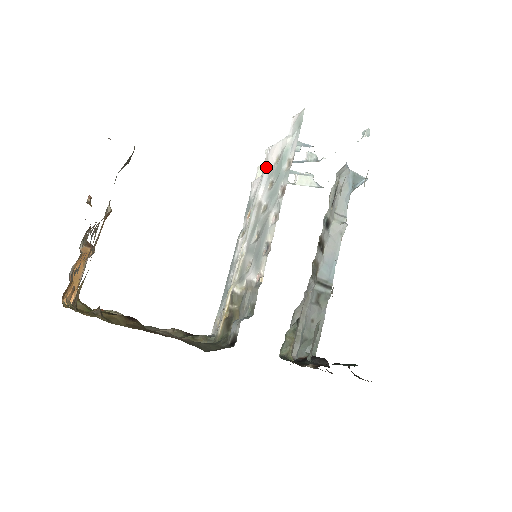
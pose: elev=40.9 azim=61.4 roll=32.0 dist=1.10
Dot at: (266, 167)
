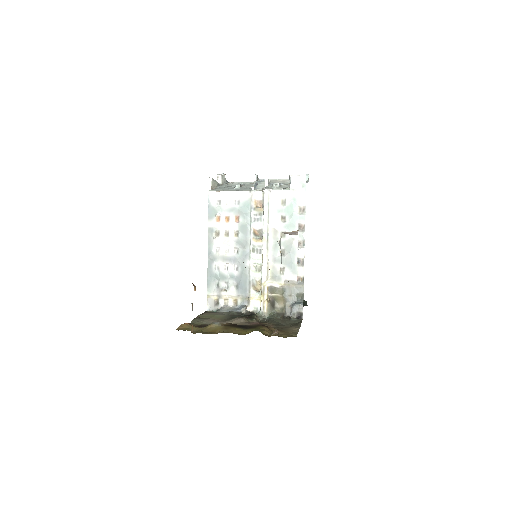
Dot at: (270, 203)
